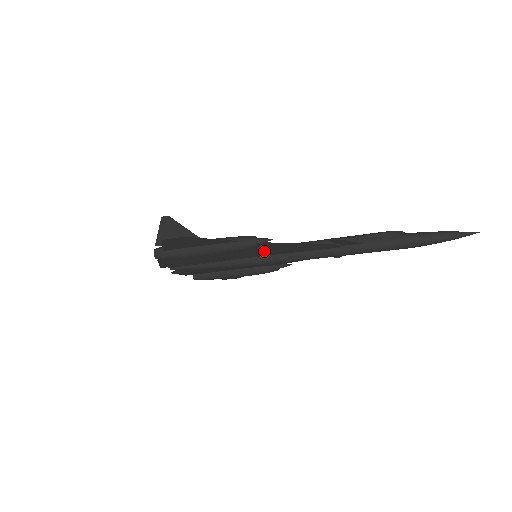
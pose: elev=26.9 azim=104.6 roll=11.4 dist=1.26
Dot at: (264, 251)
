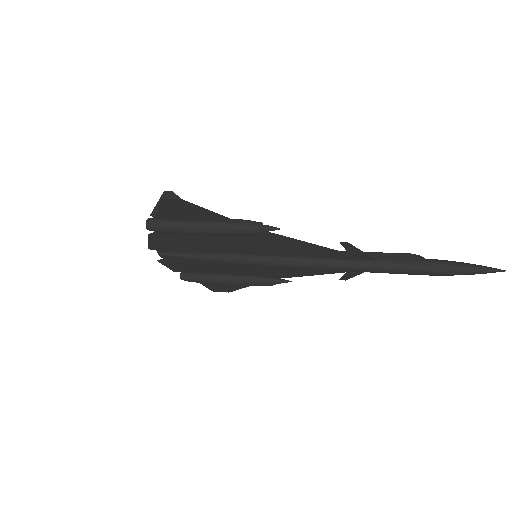
Dot at: (267, 247)
